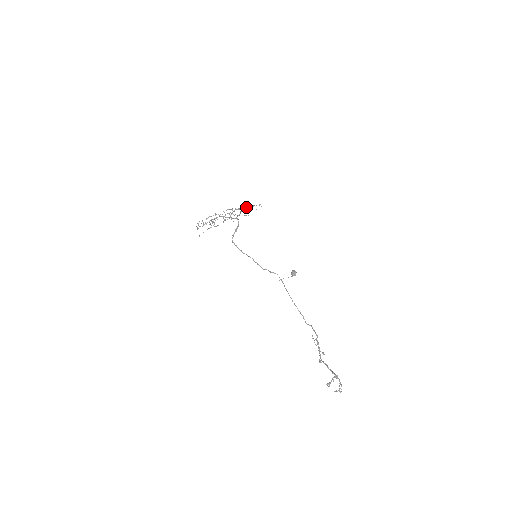
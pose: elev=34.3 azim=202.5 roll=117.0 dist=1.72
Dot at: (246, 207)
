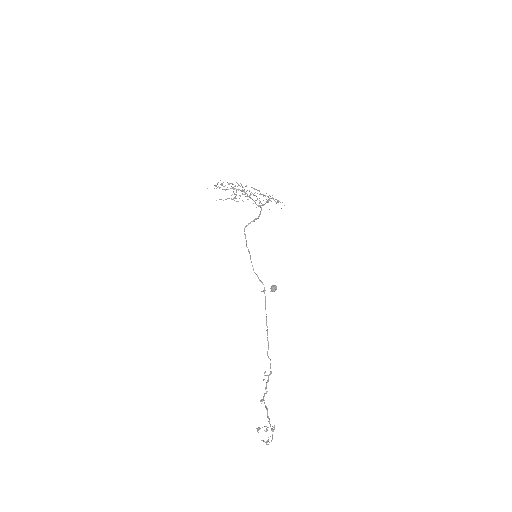
Dot at: occluded
